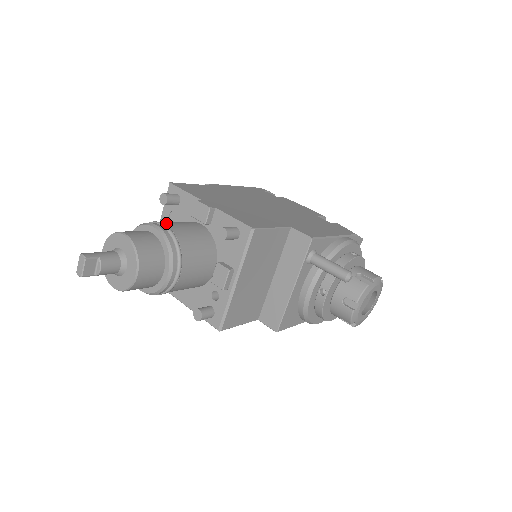
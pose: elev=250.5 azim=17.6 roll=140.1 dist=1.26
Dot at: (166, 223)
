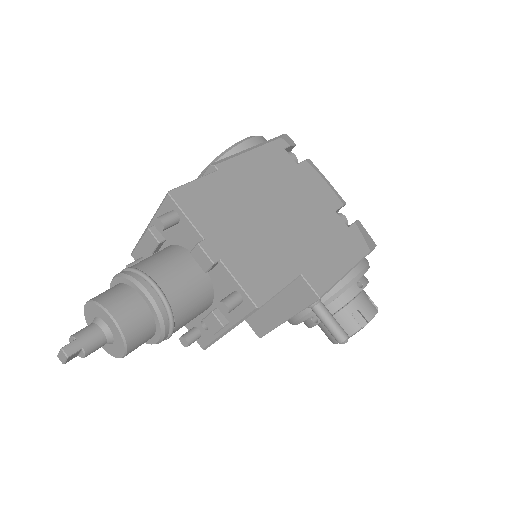
Dot at: (160, 279)
